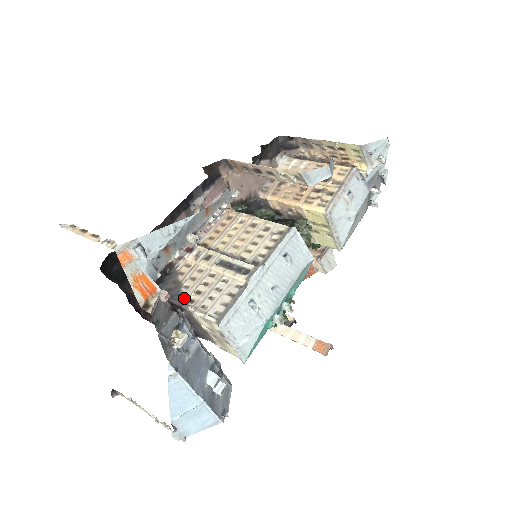
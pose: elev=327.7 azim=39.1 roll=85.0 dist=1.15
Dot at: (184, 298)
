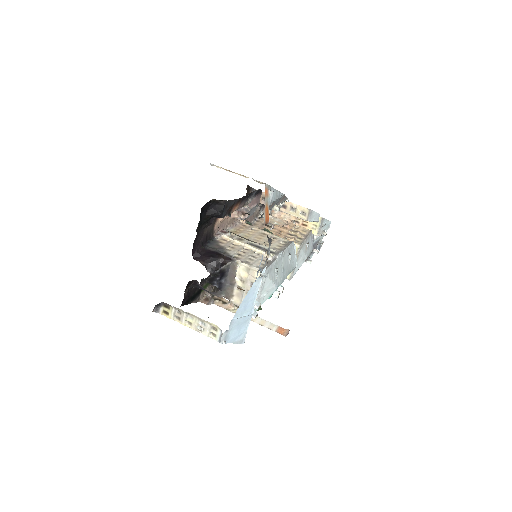
Dot at: (230, 254)
